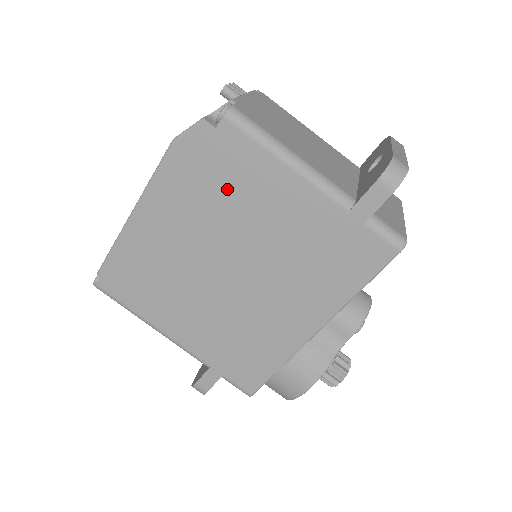
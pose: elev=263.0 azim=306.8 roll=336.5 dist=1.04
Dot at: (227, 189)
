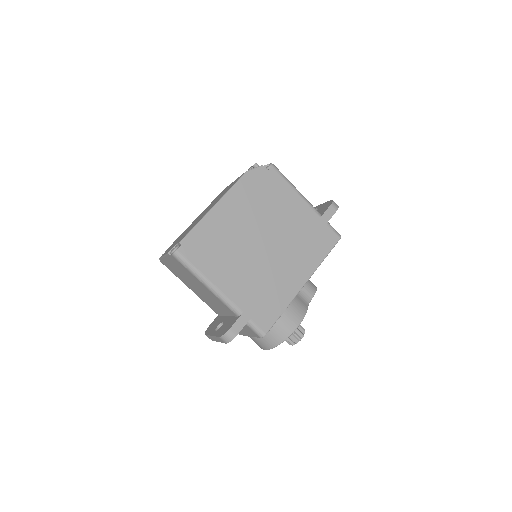
Dot at: (269, 199)
